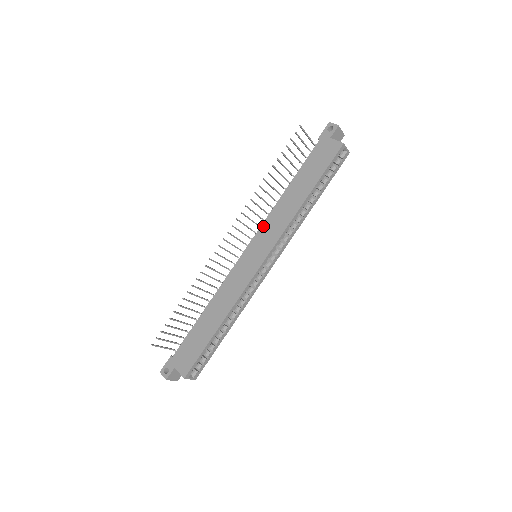
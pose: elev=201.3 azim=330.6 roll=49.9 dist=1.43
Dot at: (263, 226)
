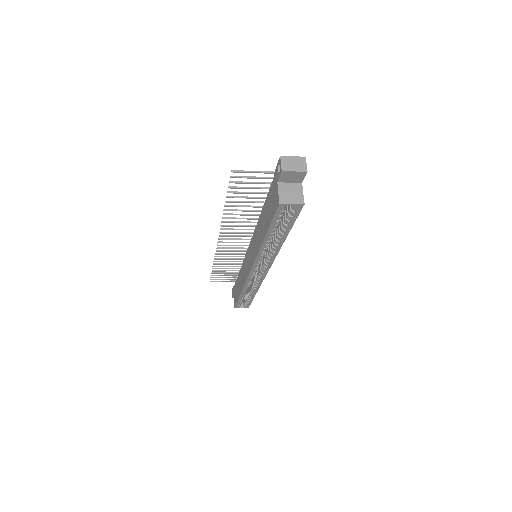
Dot at: (253, 236)
